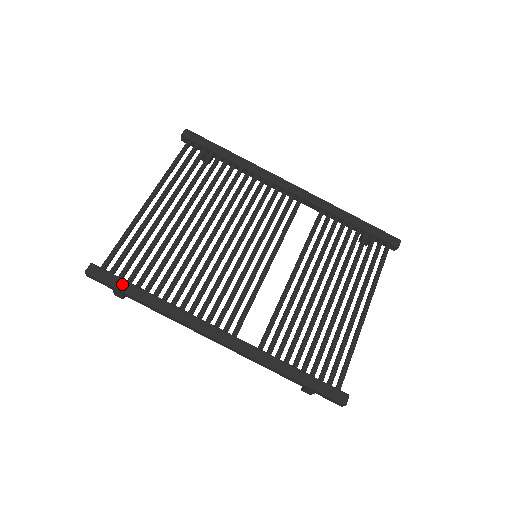
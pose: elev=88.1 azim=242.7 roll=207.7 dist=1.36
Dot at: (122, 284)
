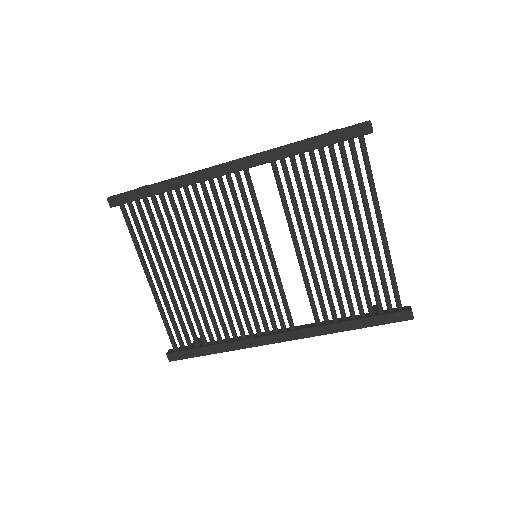
Dot at: (195, 353)
